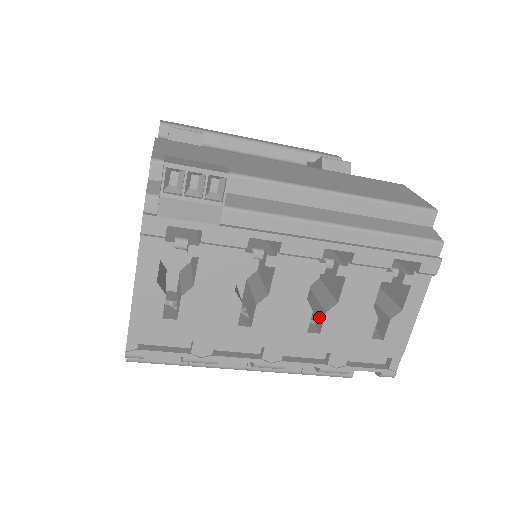
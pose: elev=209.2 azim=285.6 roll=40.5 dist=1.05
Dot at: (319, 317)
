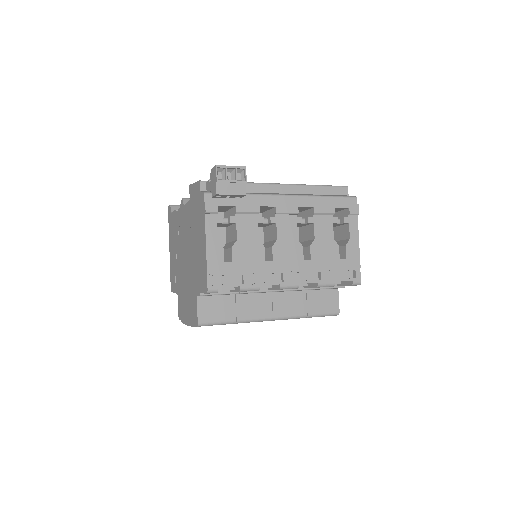
Dot at: (307, 253)
